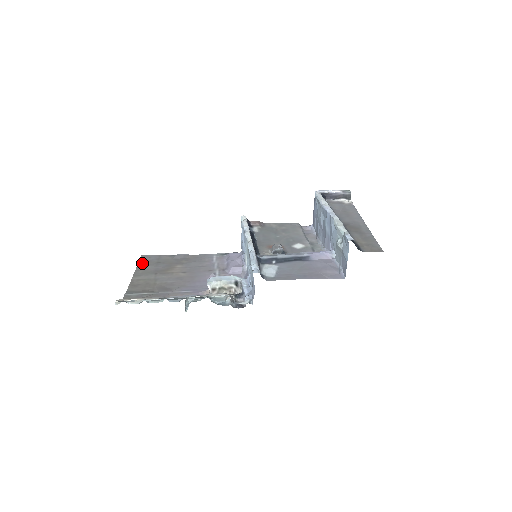
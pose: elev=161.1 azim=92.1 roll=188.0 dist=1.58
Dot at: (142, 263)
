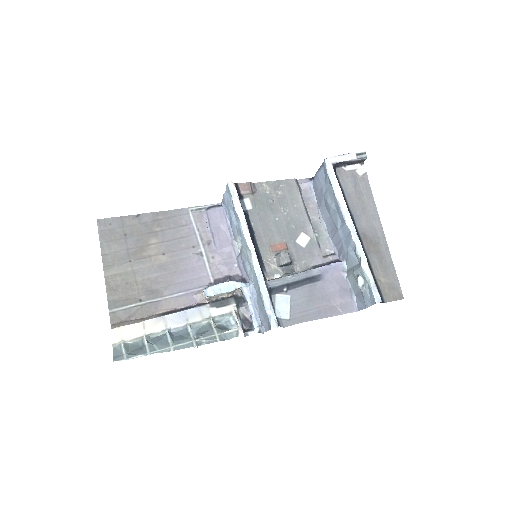
Dot at: (105, 239)
